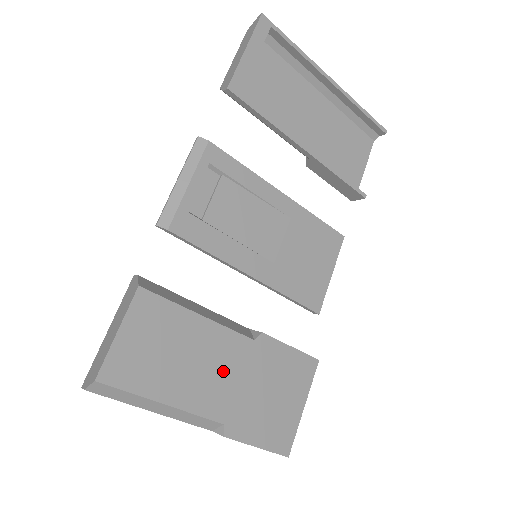
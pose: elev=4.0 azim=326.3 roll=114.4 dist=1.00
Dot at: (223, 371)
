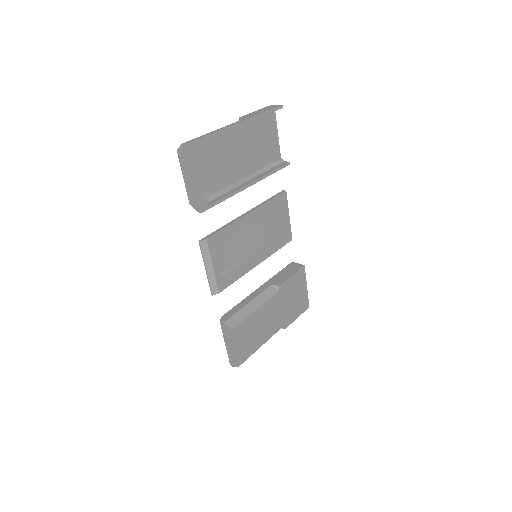
Dot at: (274, 314)
